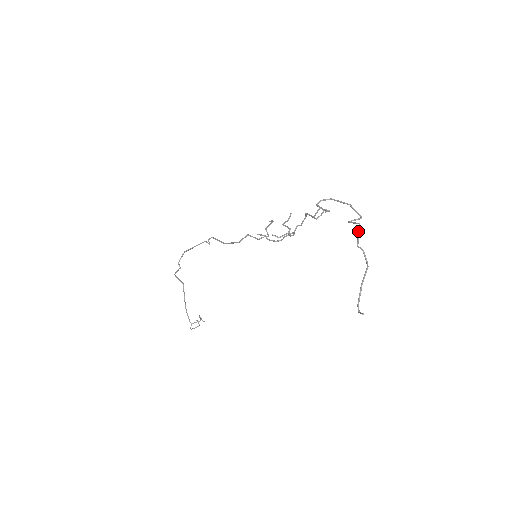
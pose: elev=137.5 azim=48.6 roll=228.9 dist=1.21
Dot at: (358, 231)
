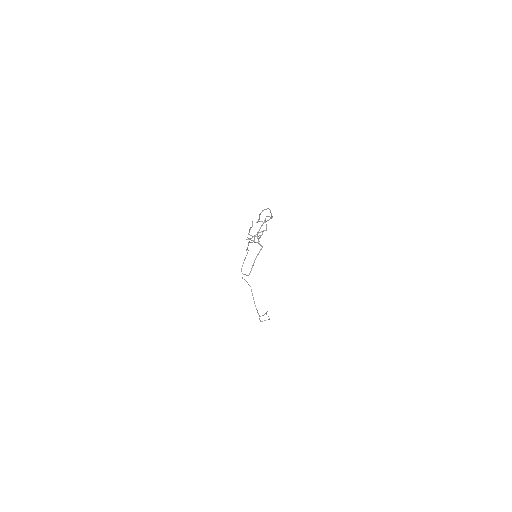
Dot at: (261, 225)
